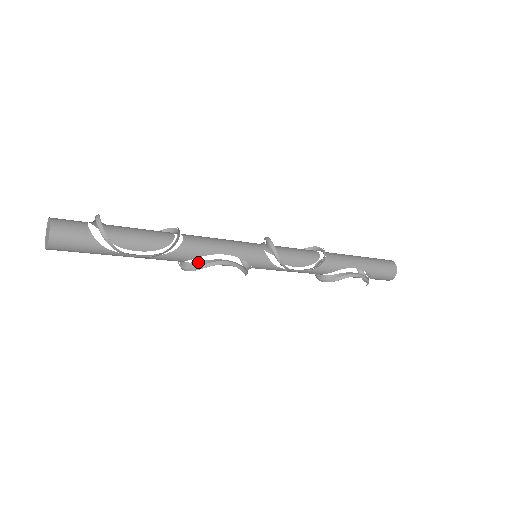
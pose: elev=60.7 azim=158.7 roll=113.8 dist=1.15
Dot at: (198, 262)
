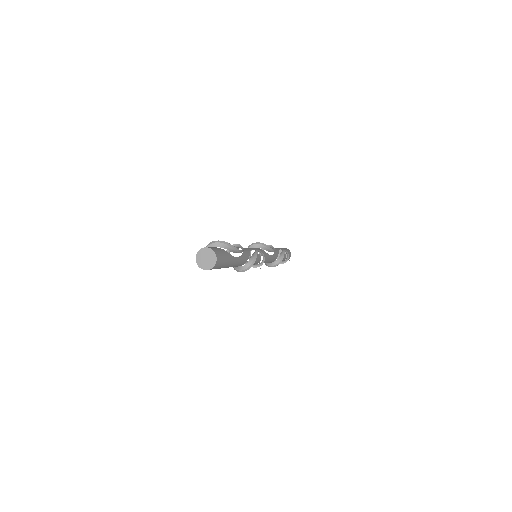
Dot at: (251, 257)
